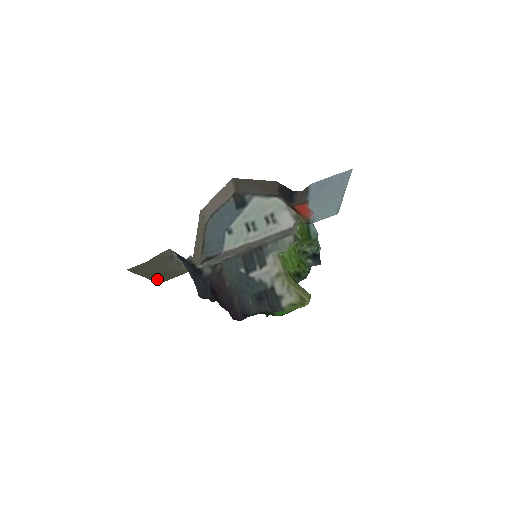
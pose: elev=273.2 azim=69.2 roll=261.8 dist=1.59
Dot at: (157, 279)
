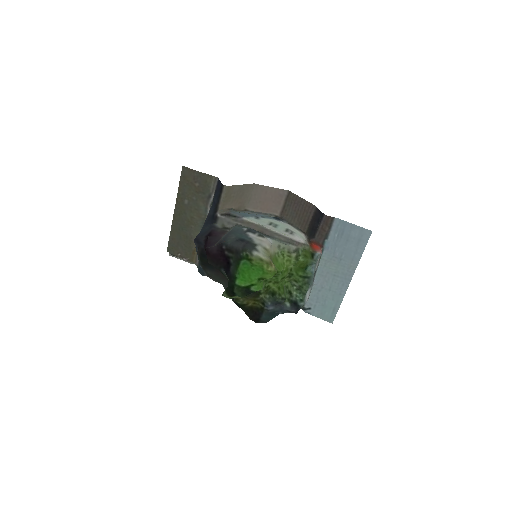
Dot at: (173, 235)
